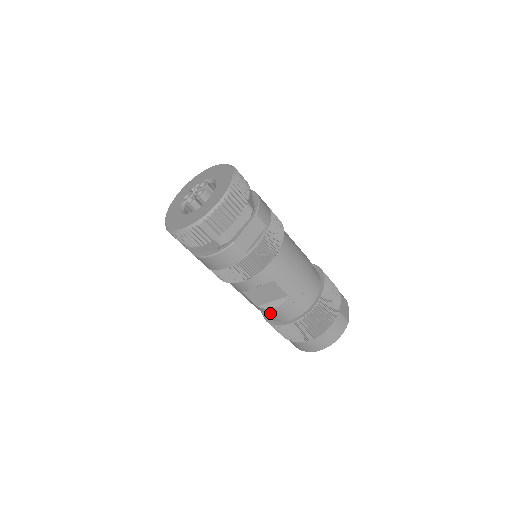
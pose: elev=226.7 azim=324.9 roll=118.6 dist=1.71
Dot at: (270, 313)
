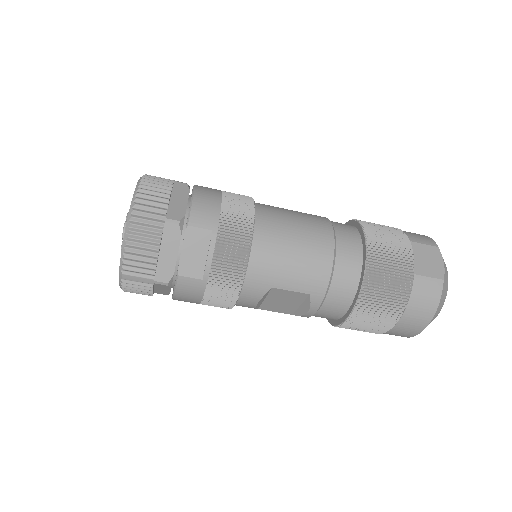
Dot at: occluded
